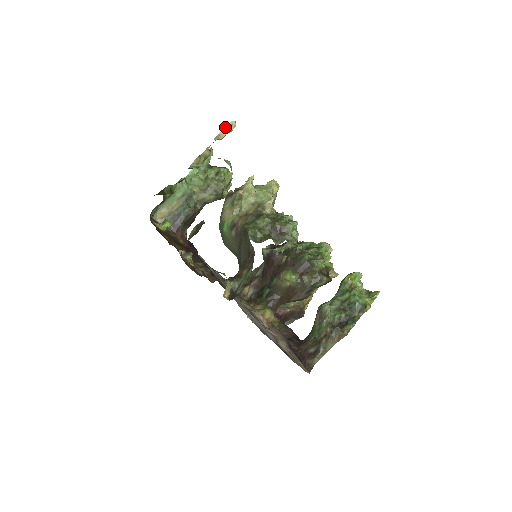
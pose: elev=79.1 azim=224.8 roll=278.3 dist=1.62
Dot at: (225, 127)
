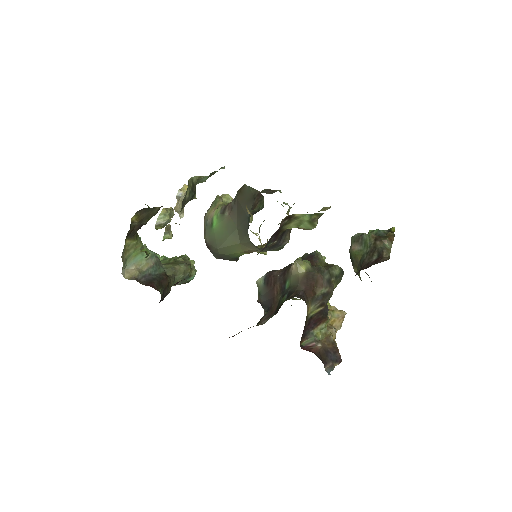
Dot at: (185, 184)
